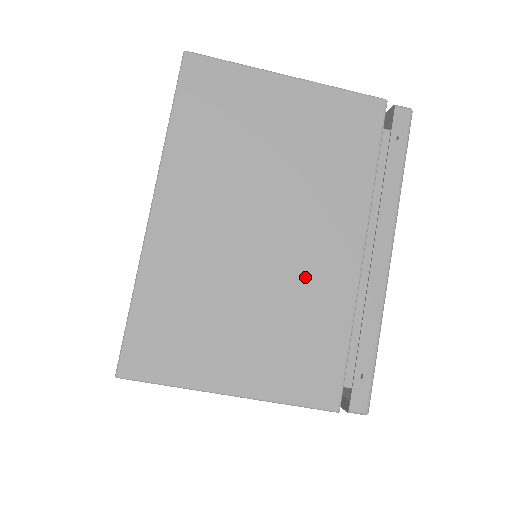
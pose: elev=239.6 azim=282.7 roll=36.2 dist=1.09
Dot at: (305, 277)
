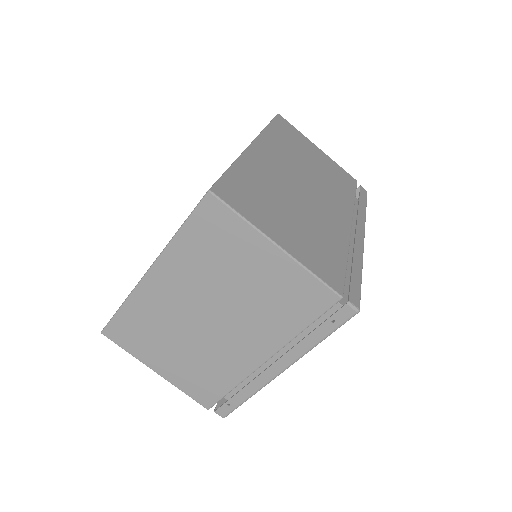
Dot at: (222, 353)
